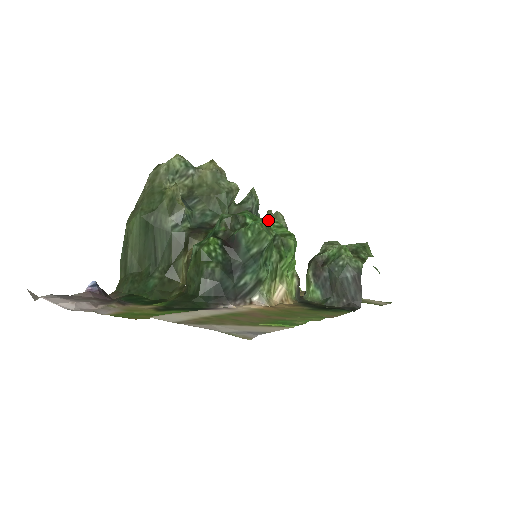
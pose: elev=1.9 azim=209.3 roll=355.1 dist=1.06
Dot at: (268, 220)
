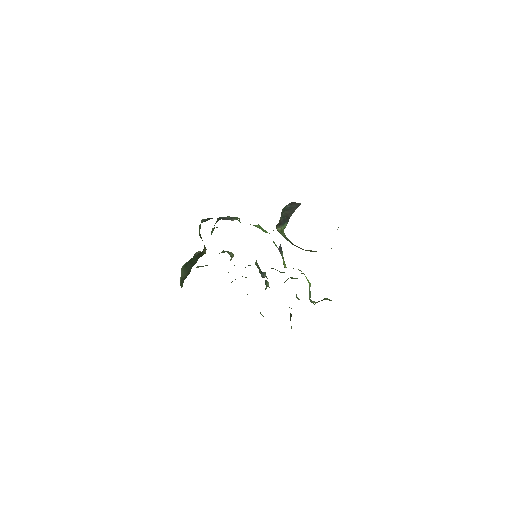
Dot at: occluded
